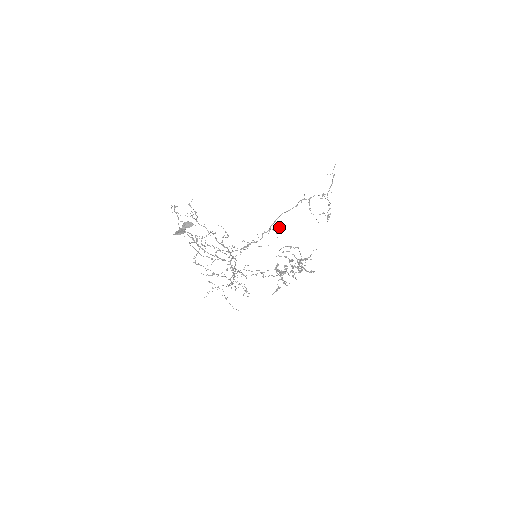
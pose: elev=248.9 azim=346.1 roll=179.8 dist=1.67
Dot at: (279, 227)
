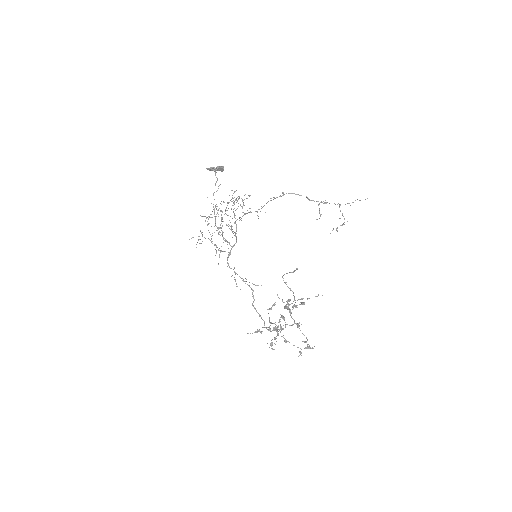
Dot at: occluded
